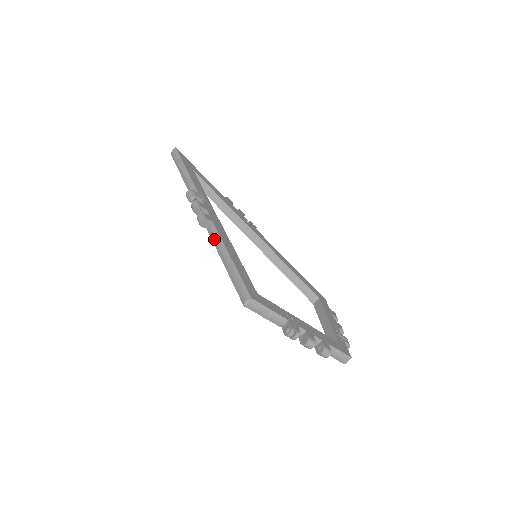
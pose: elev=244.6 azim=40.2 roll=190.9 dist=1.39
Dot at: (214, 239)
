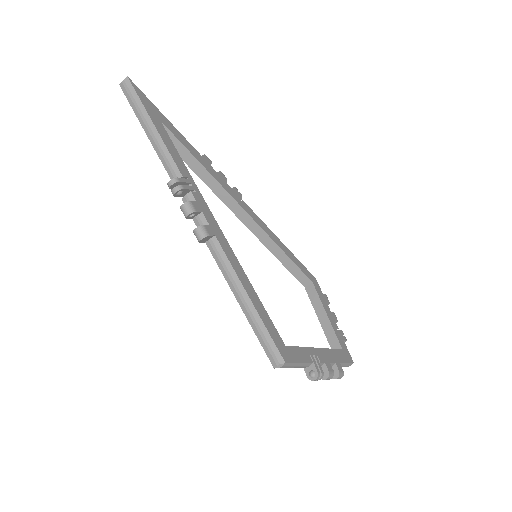
Dot at: (220, 264)
